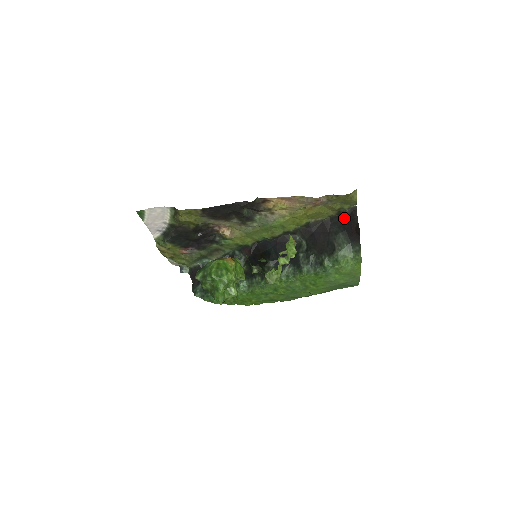
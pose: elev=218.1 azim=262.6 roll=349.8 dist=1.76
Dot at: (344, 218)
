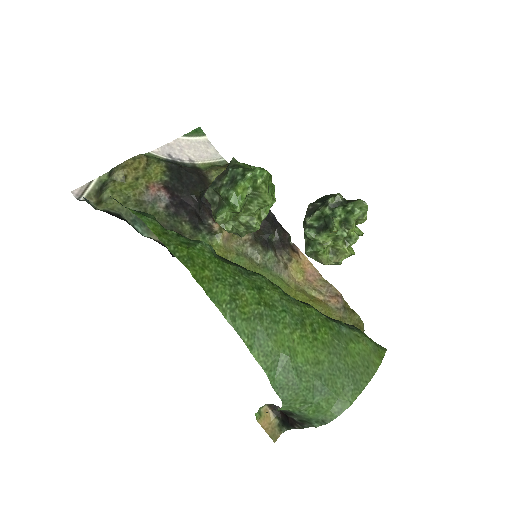
Dot at: occluded
